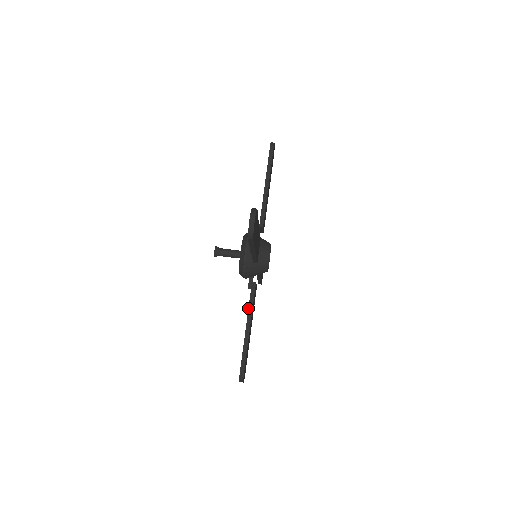
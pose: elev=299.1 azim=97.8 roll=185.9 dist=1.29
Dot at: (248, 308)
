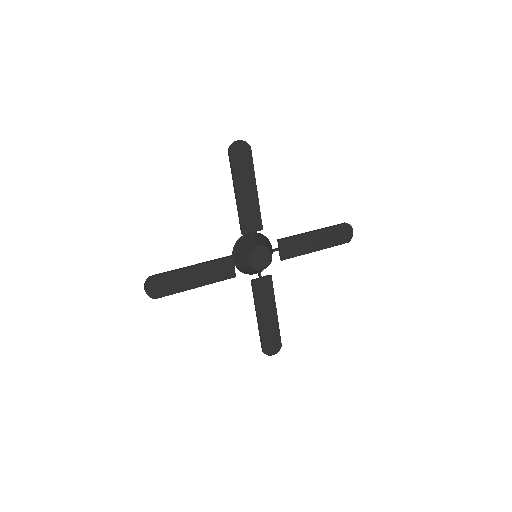
Dot at: (208, 261)
